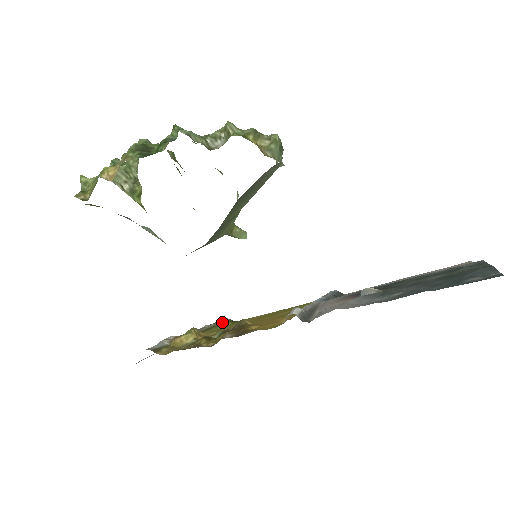
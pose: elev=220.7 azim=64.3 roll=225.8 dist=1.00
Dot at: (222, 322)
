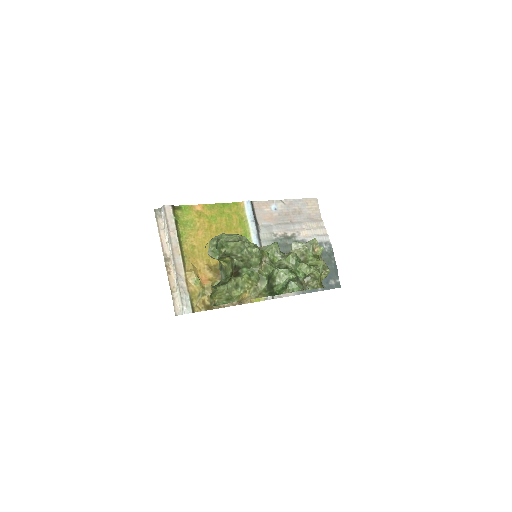
Dot at: (175, 220)
